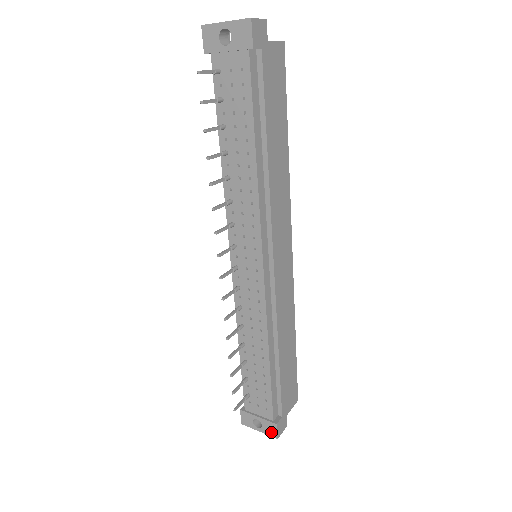
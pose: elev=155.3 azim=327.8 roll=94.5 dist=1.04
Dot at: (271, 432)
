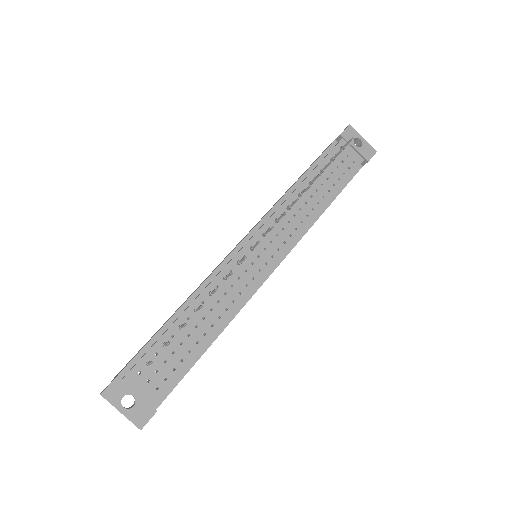
Dot at: (140, 418)
